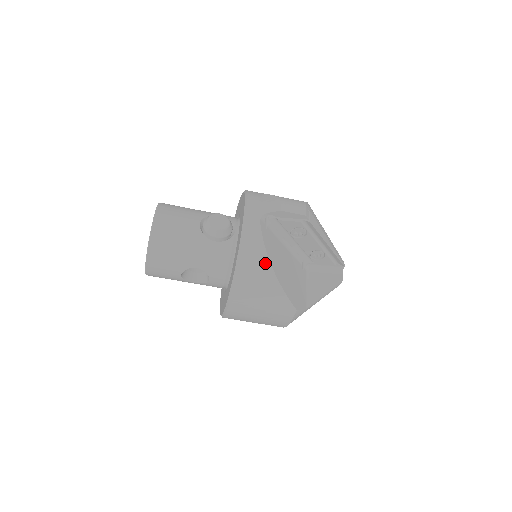
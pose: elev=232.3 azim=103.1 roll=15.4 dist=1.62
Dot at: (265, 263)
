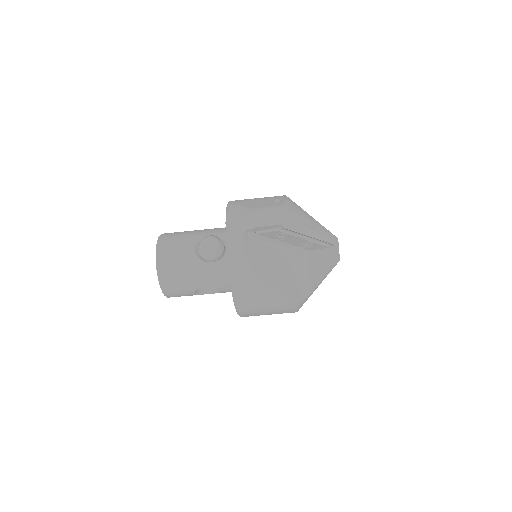
Dot at: (254, 277)
